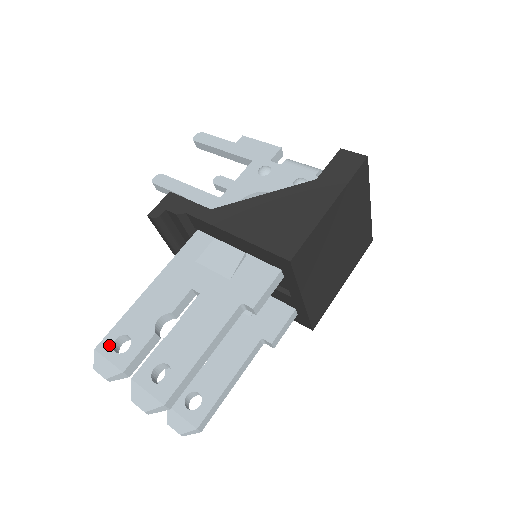
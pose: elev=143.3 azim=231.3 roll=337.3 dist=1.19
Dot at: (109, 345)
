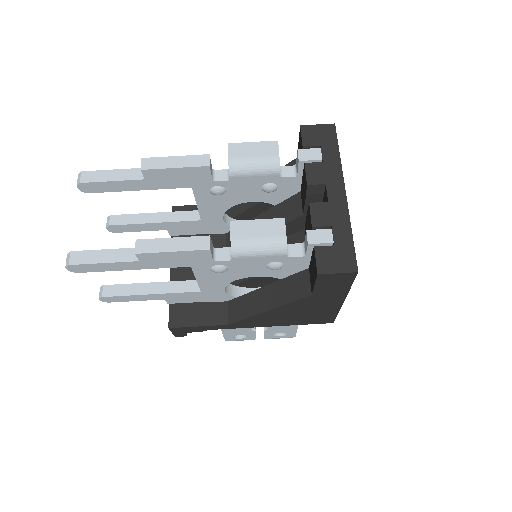
Dot at: (232, 339)
